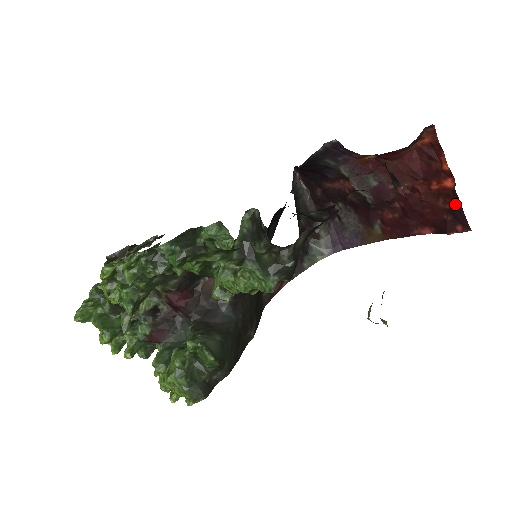
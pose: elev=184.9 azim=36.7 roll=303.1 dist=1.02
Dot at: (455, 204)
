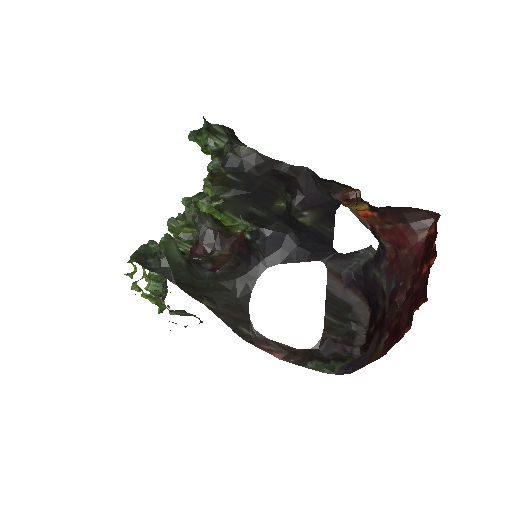
Dot at: (427, 276)
